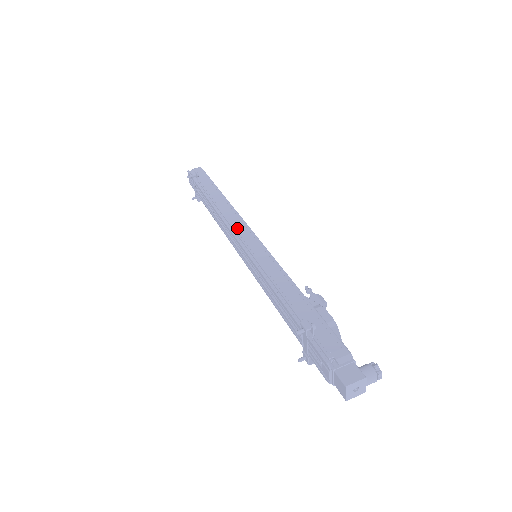
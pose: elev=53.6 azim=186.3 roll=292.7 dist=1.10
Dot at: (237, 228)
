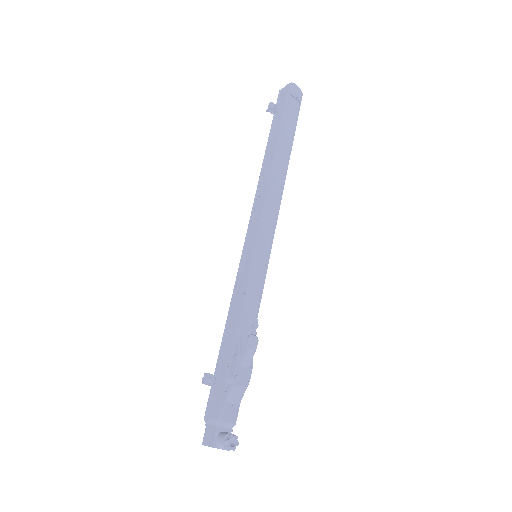
Dot at: (255, 215)
